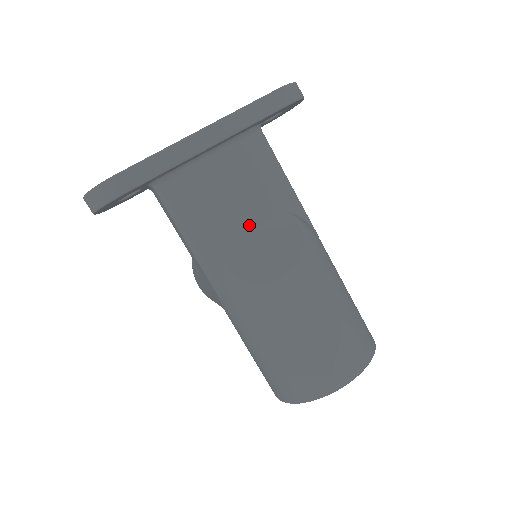
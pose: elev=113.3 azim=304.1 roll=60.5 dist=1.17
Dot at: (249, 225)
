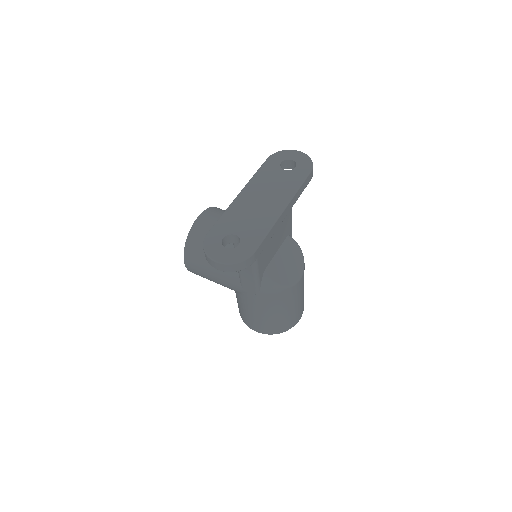
Dot at: (276, 250)
